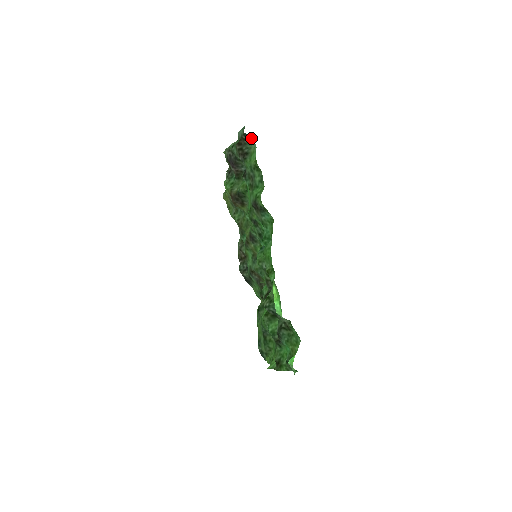
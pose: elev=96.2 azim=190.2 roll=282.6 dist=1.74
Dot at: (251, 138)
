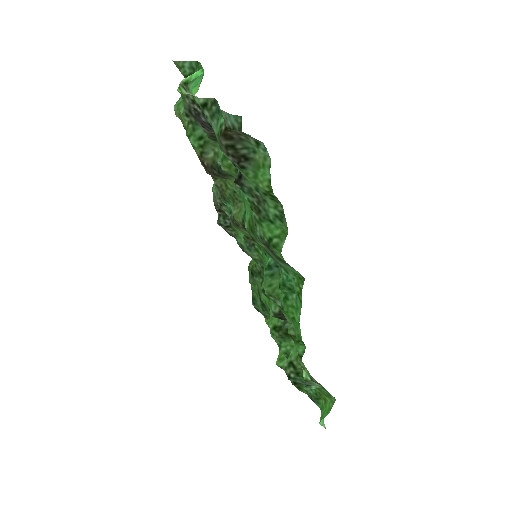
Dot at: (258, 140)
